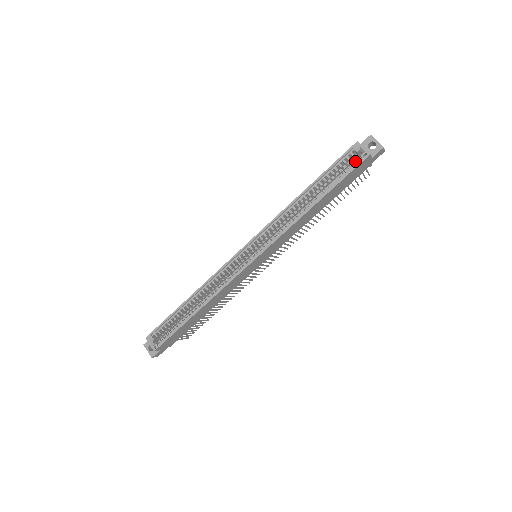
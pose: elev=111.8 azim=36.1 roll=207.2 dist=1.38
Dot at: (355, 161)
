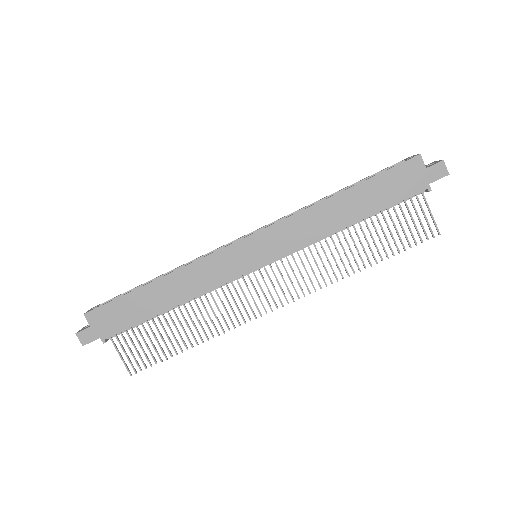
Dot at: (403, 166)
